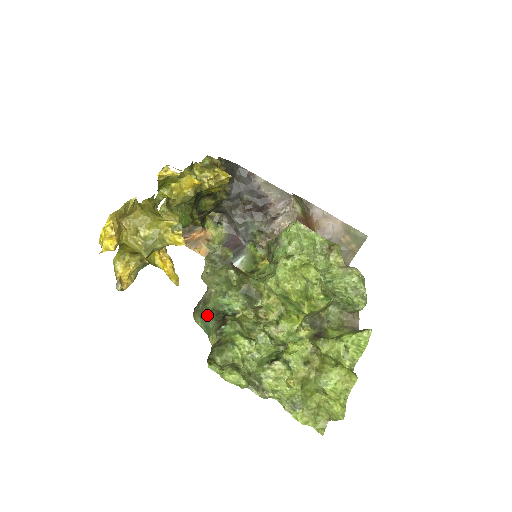
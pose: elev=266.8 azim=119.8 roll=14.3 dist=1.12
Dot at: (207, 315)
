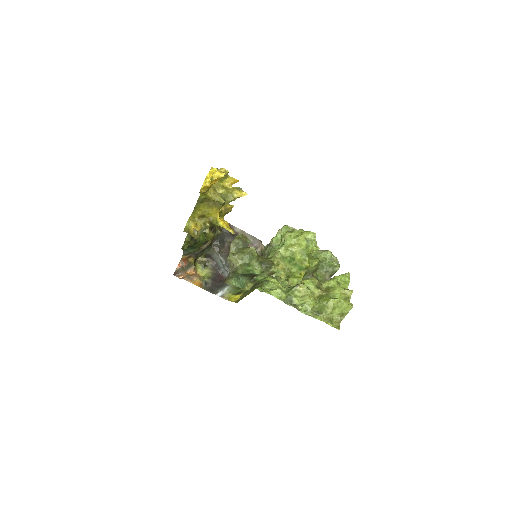
Dot at: (240, 275)
